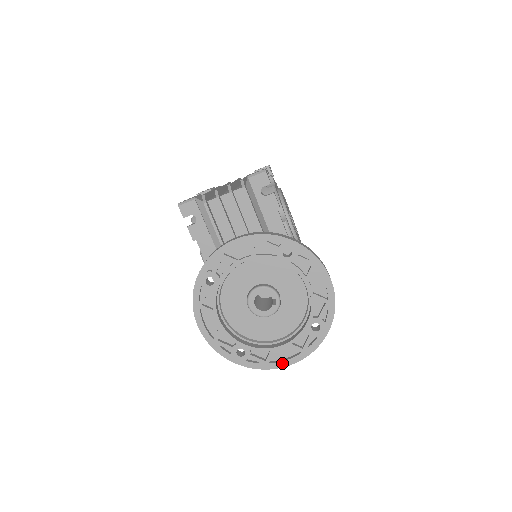
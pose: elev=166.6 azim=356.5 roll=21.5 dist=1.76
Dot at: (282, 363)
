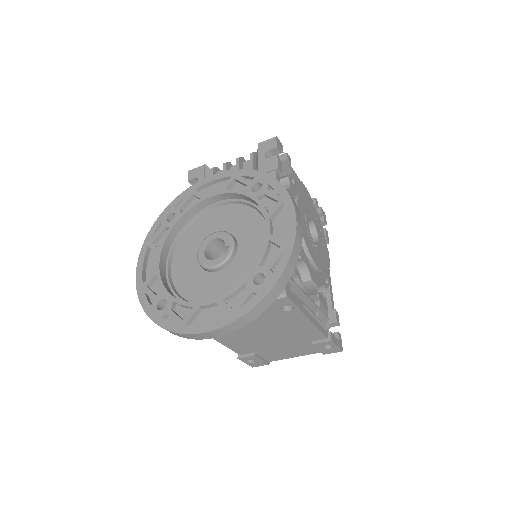
Dot at: (200, 327)
